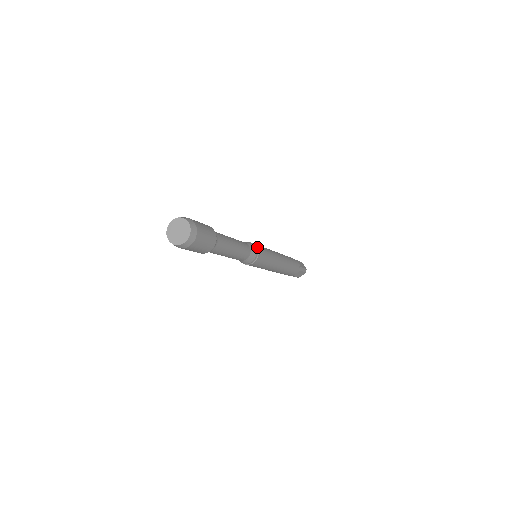
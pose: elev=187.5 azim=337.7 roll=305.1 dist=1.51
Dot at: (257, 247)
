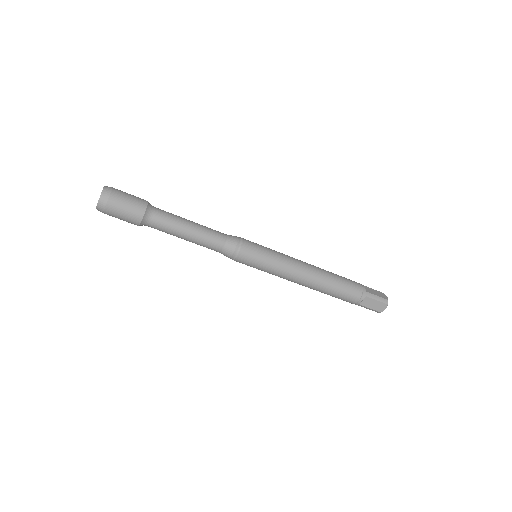
Dot at: (242, 240)
